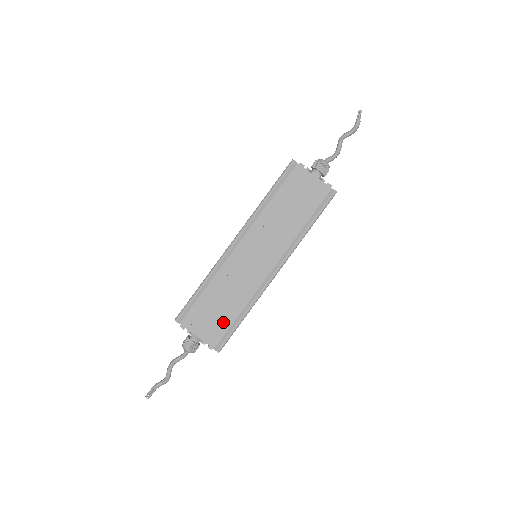
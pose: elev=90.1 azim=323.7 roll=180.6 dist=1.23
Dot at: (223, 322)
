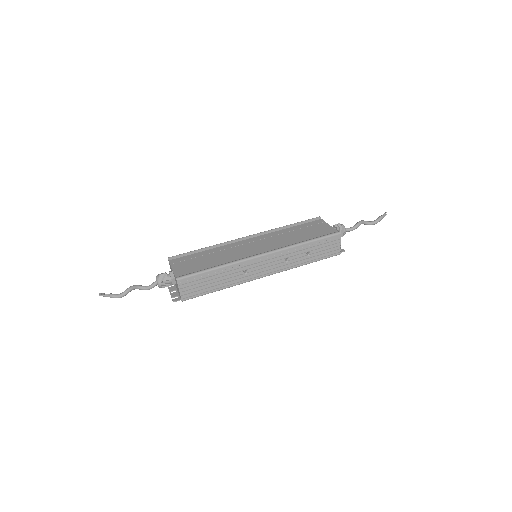
Dot at: (198, 267)
